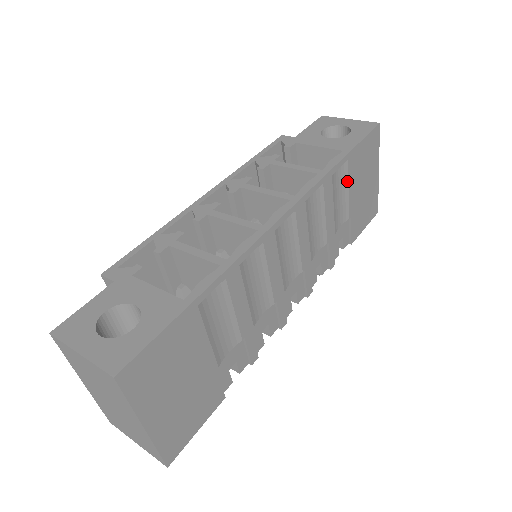
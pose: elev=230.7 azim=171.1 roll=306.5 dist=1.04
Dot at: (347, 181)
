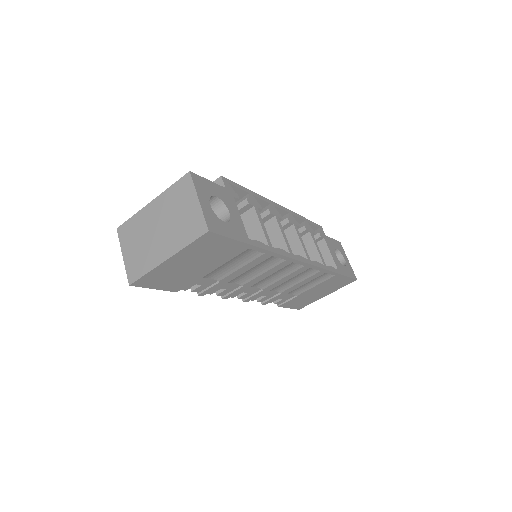
Dot at: (321, 282)
